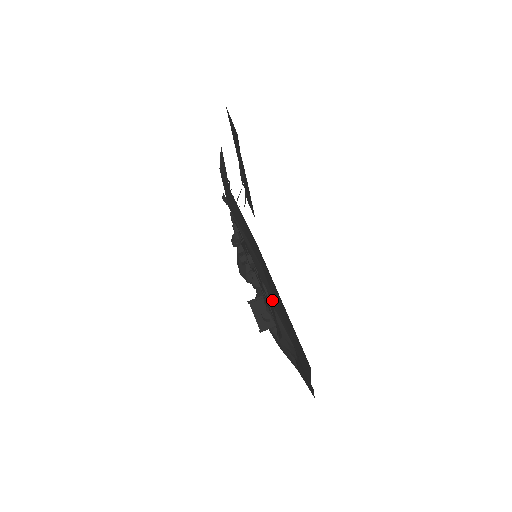
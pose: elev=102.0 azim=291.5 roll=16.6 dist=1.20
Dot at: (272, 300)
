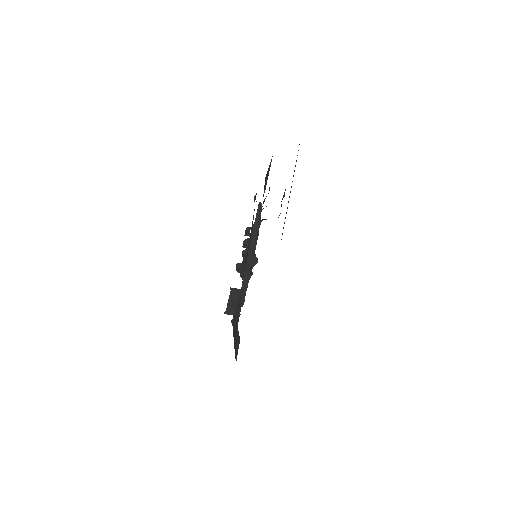
Dot at: occluded
